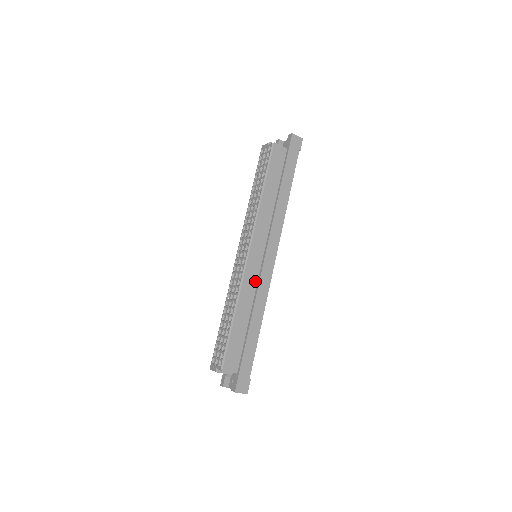
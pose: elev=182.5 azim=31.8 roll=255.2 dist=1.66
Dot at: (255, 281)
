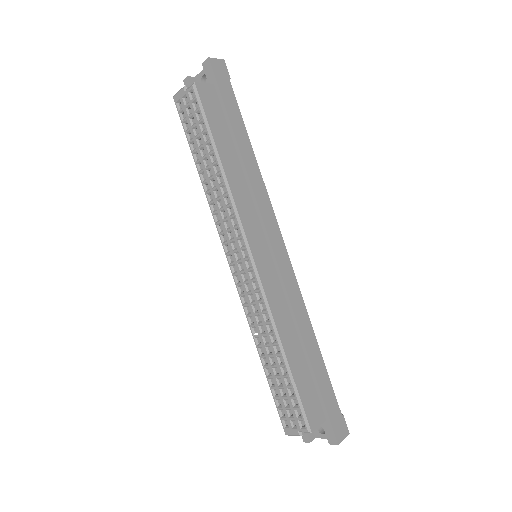
Dot at: (280, 291)
